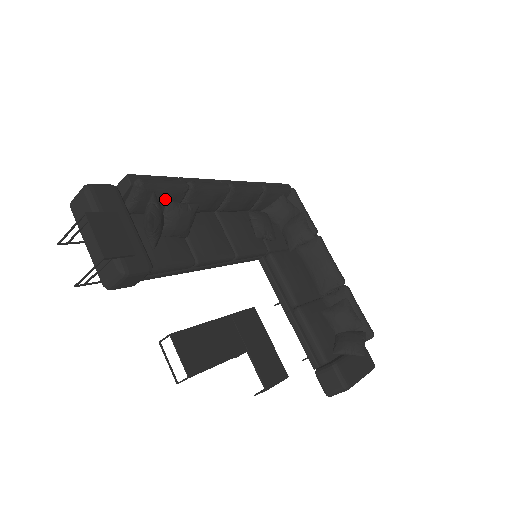
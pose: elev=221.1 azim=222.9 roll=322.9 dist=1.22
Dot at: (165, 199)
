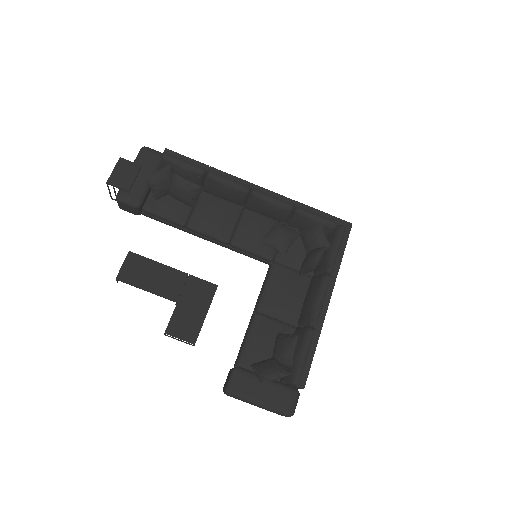
Dot at: (182, 173)
